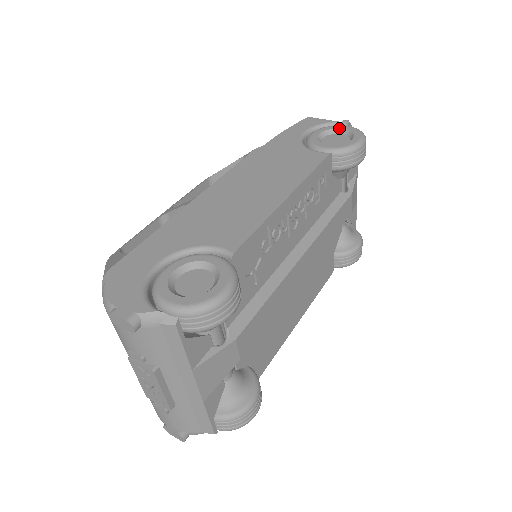
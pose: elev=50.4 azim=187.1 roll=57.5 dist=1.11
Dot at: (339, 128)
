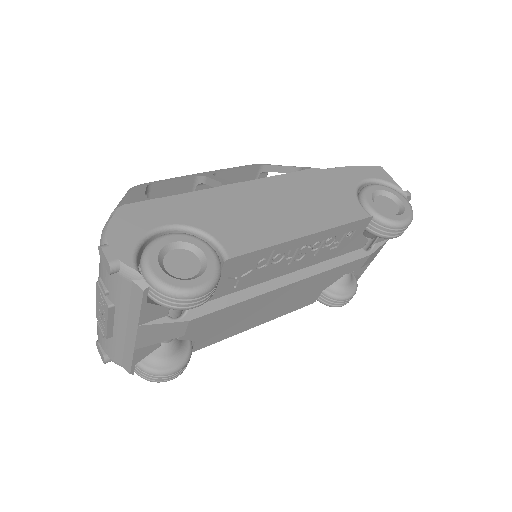
Dot at: (397, 196)
